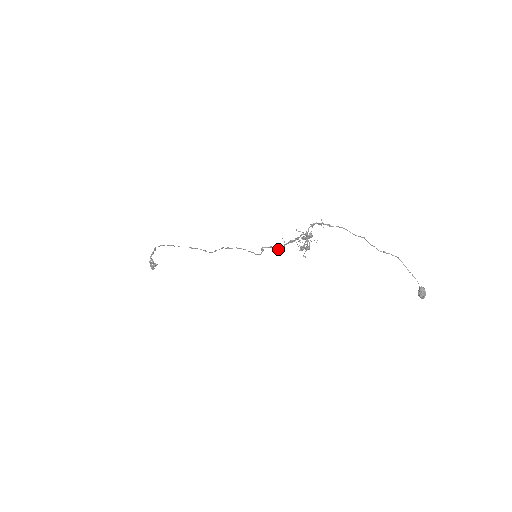
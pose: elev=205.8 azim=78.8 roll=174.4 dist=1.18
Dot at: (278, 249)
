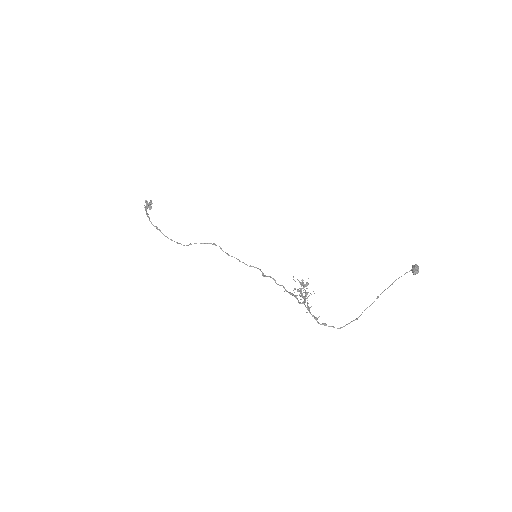
Dot at: occluded
